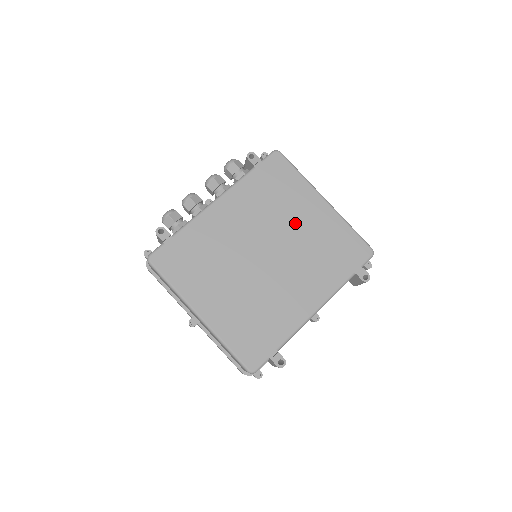
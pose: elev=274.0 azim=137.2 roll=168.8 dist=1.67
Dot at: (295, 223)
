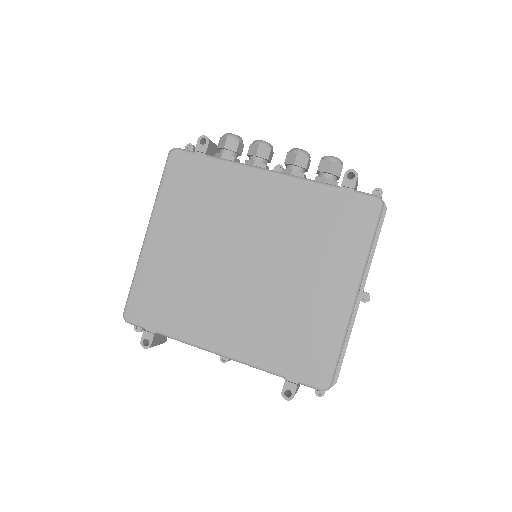
Dot at: (302, 274)
